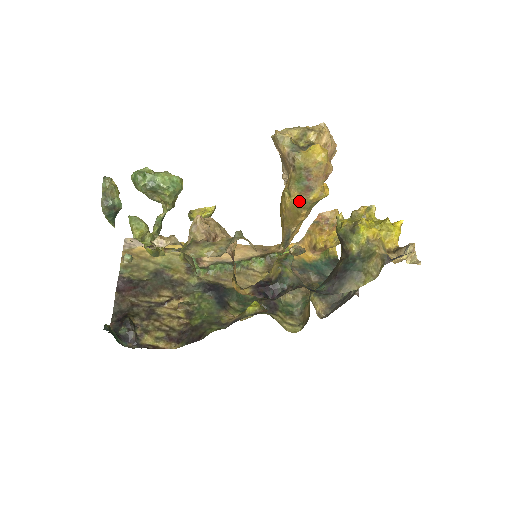
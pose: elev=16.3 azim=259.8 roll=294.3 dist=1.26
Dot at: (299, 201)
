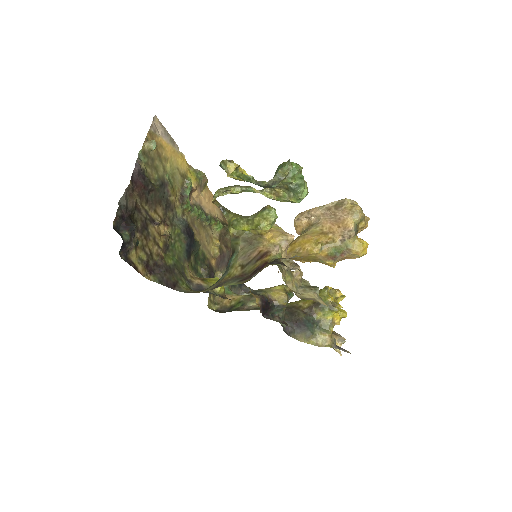
Dot at: (321, 257)
